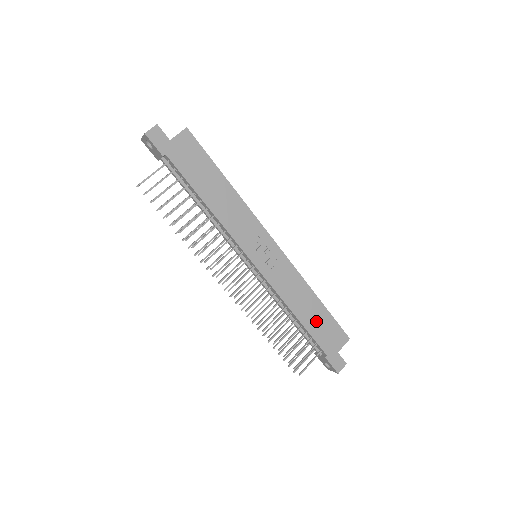
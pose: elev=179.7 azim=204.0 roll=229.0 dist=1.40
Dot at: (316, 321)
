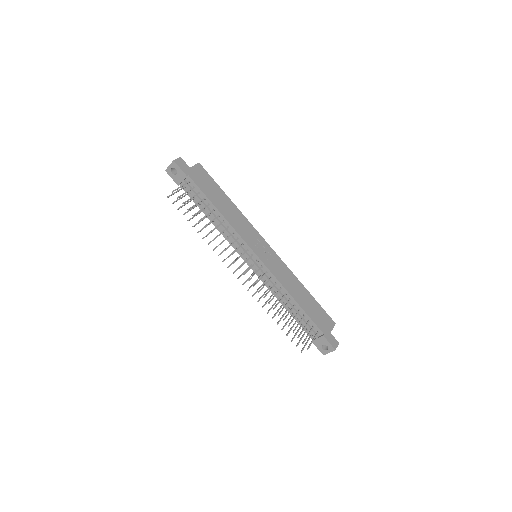
Dot at: (309, 306)
